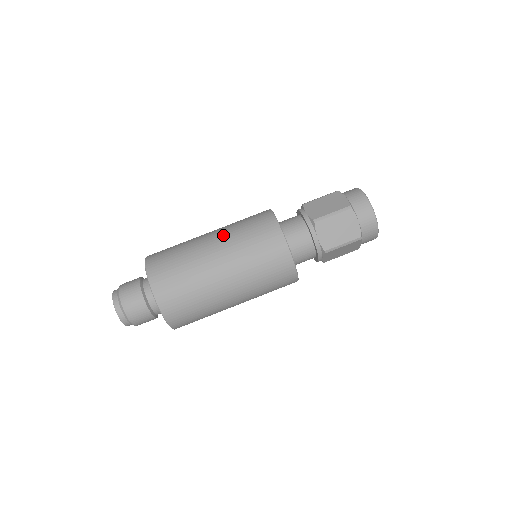
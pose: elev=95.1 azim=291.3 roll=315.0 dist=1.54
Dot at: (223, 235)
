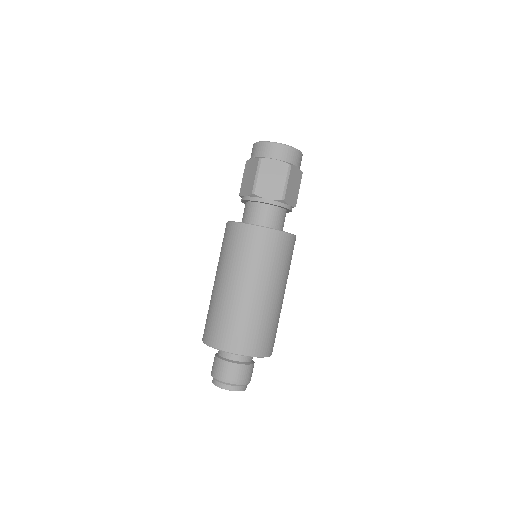
Dot at: (251, 278)
